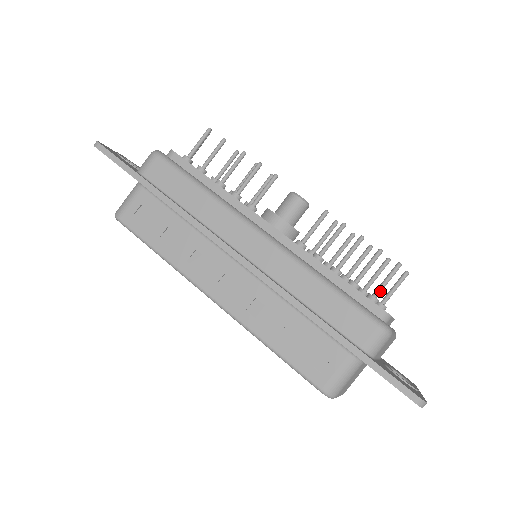
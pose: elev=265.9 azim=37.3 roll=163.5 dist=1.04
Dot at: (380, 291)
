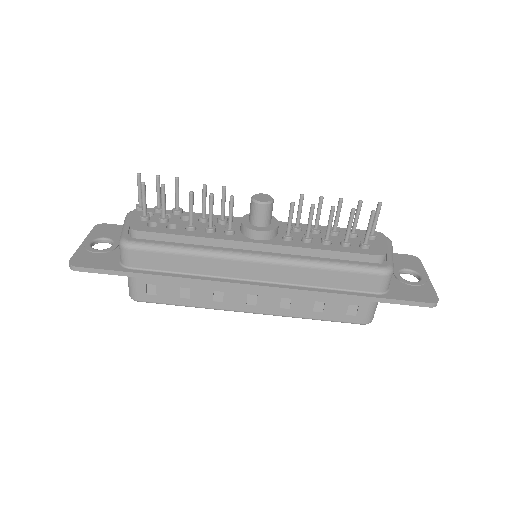
Dot at: (368, 238)
